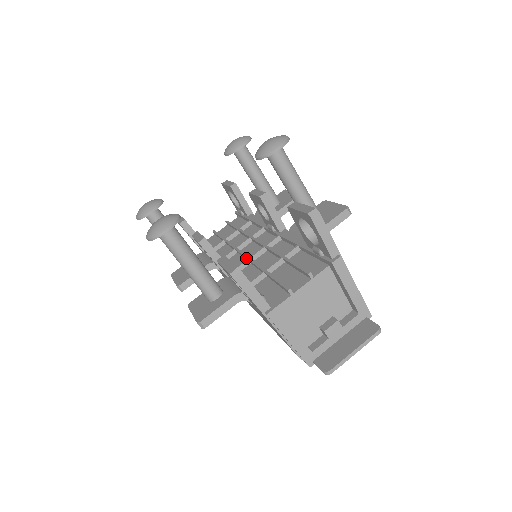
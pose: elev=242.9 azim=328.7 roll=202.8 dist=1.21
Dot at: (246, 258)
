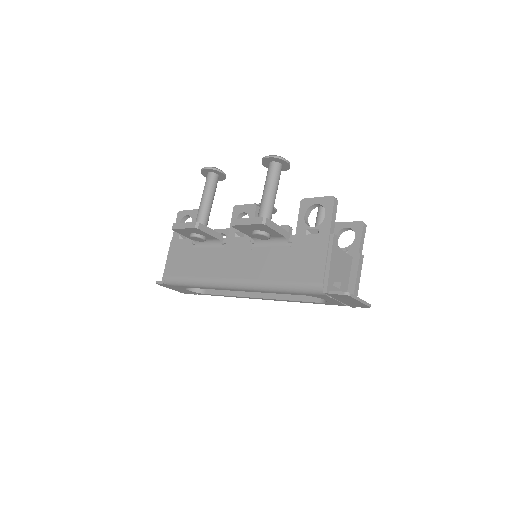
Dot at: occluded
